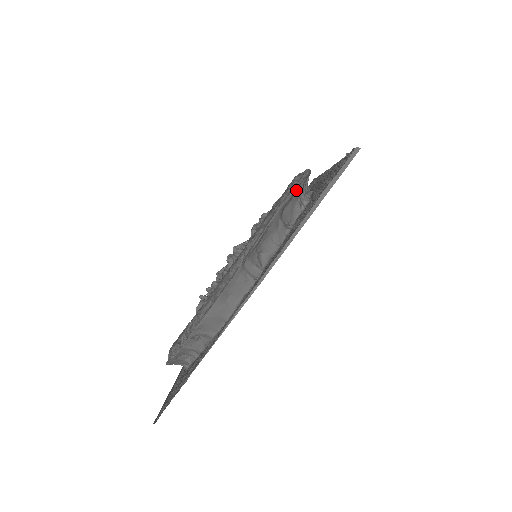
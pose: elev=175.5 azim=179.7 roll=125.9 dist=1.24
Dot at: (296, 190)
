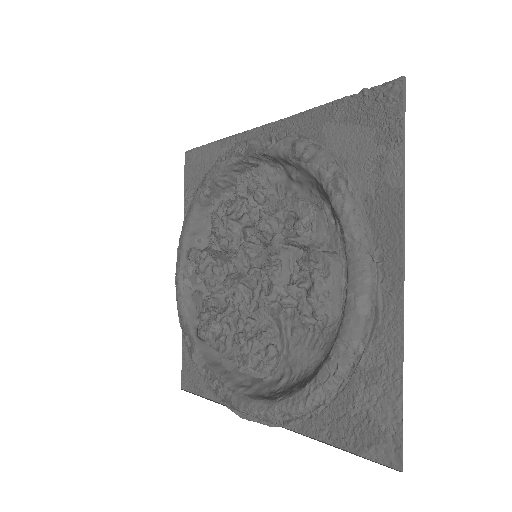
Dot at: (325, 155)
